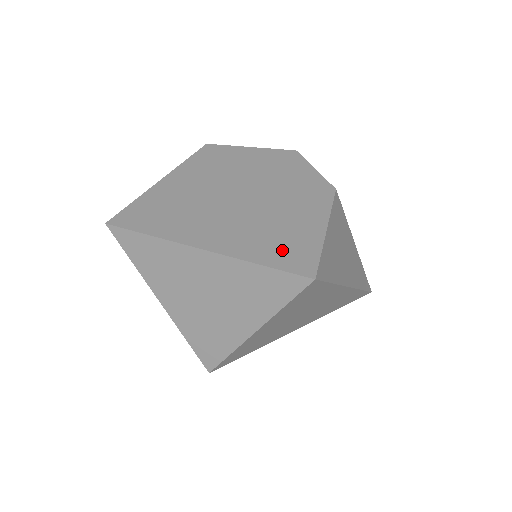
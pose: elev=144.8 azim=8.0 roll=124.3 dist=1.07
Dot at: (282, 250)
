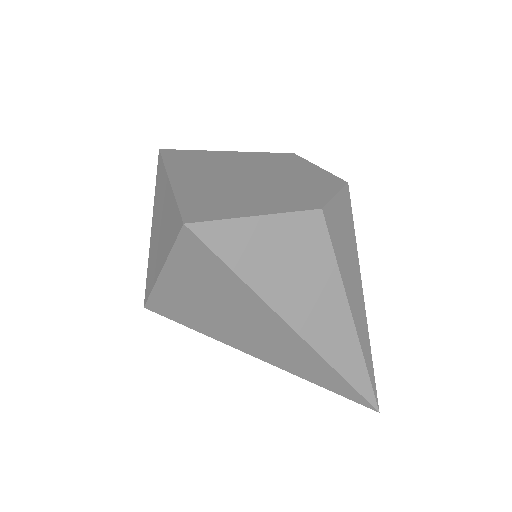
Dot at: (204, 204)
